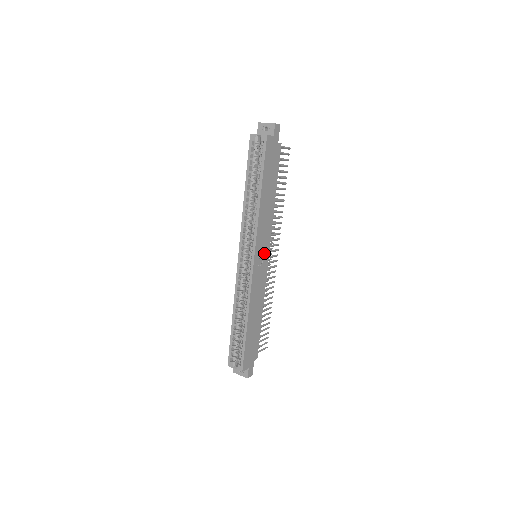
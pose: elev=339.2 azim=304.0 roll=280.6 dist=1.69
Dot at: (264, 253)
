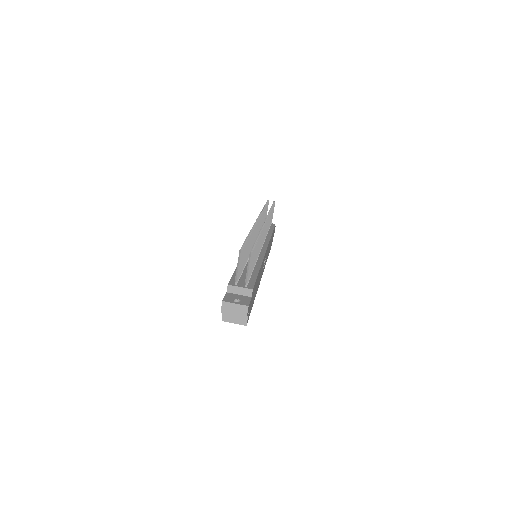
Dot at: occluded
